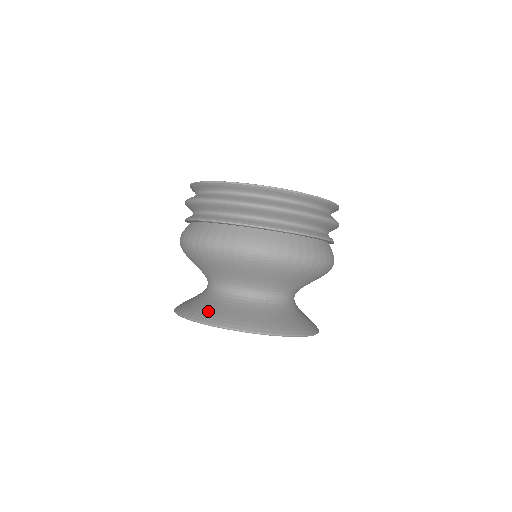
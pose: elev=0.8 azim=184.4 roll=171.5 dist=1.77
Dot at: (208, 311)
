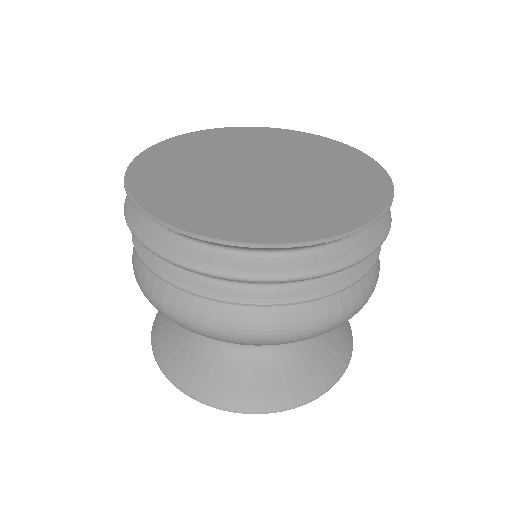
Dot at: (209, 381)
